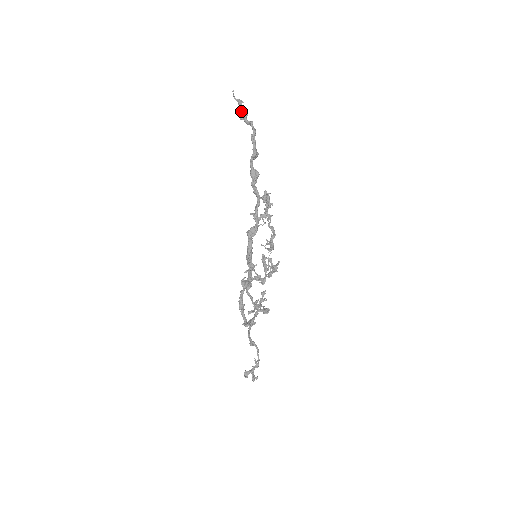
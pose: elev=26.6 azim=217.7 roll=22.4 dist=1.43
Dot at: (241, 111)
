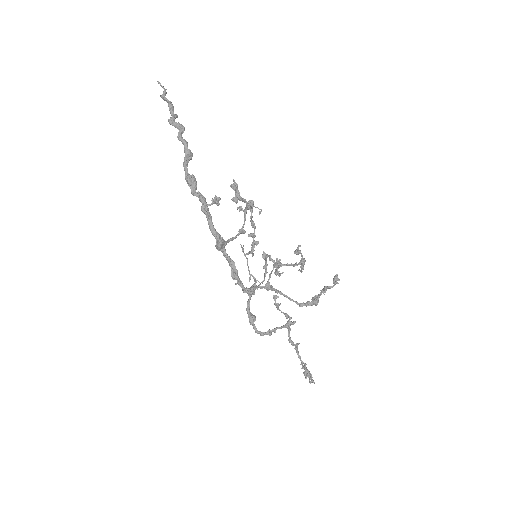
Dot at: occluded
